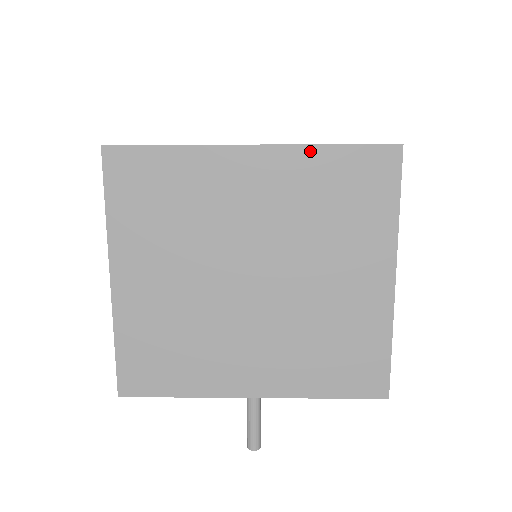
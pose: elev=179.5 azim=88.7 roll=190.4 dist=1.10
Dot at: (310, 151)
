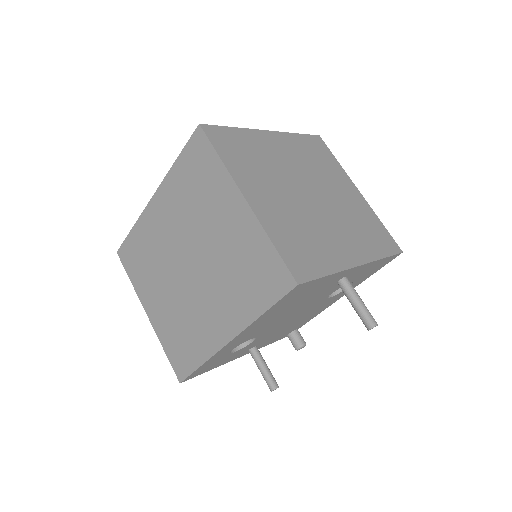
Dot at: (292, 135)
